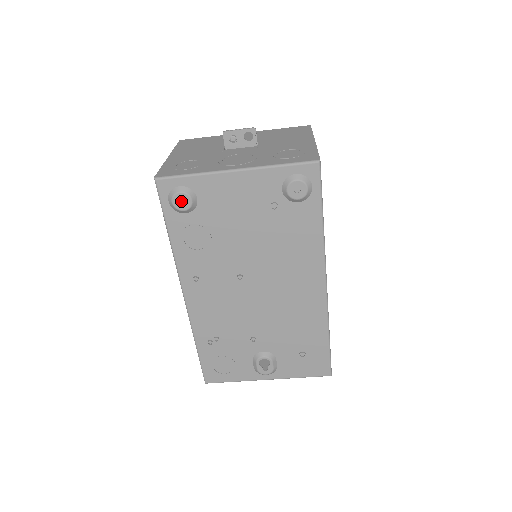
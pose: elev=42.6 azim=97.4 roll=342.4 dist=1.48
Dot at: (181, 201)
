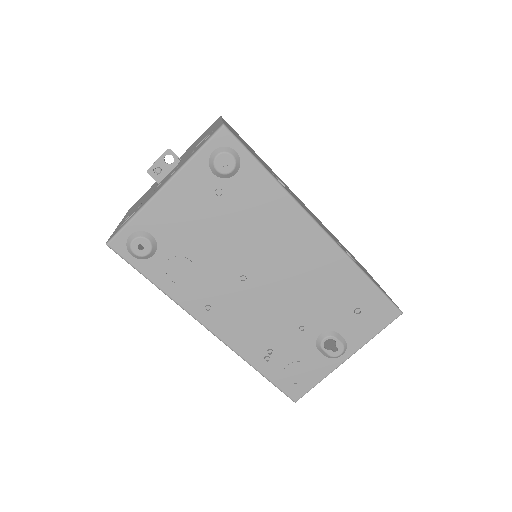
Dot at: occluded
